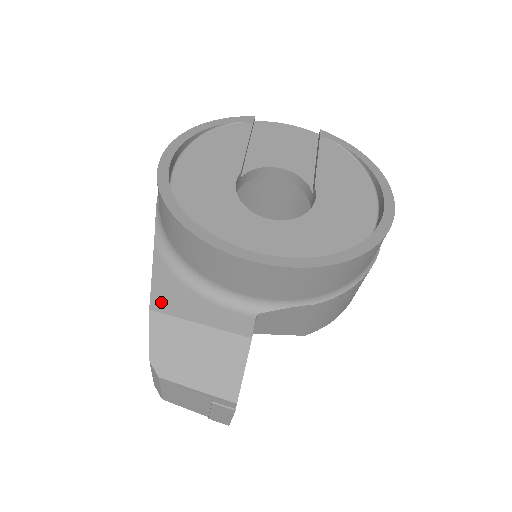
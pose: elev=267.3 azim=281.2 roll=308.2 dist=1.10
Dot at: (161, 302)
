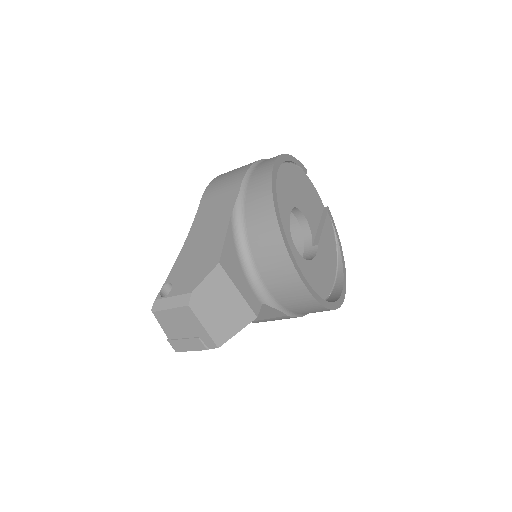
Dot at: (226, 262)
